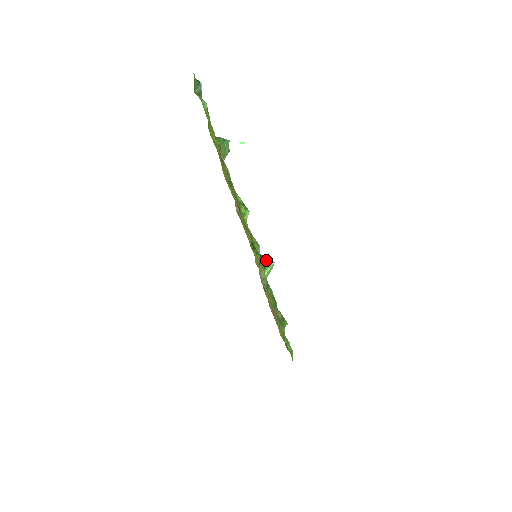
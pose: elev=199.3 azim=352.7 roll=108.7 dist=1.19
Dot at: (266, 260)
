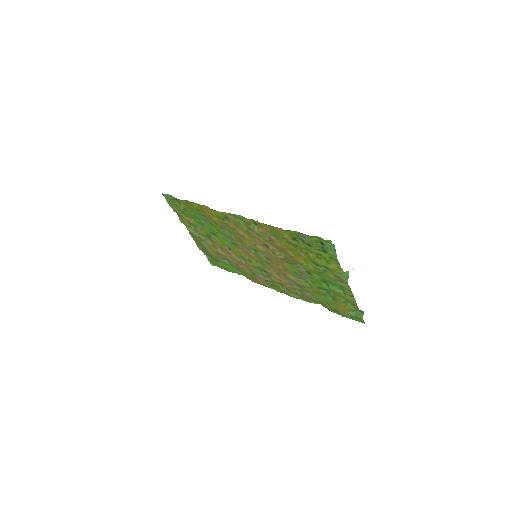
Dot at: occluded
